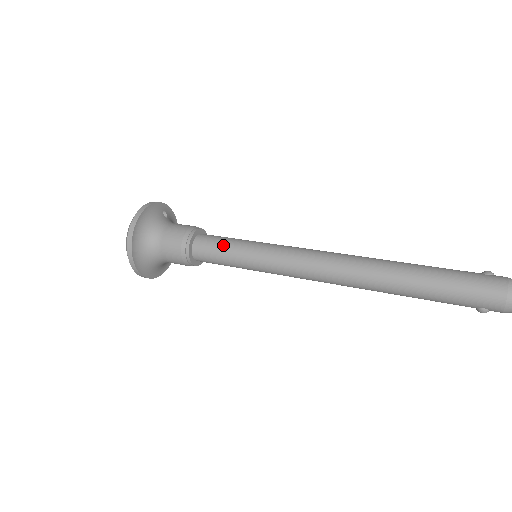
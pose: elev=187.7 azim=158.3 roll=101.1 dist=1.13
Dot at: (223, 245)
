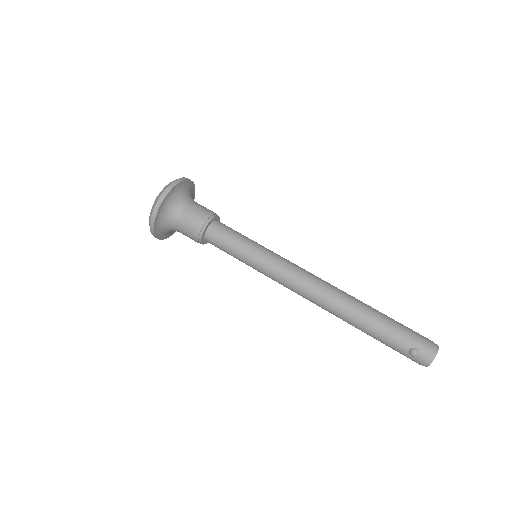
Dot at: (240, 233)
